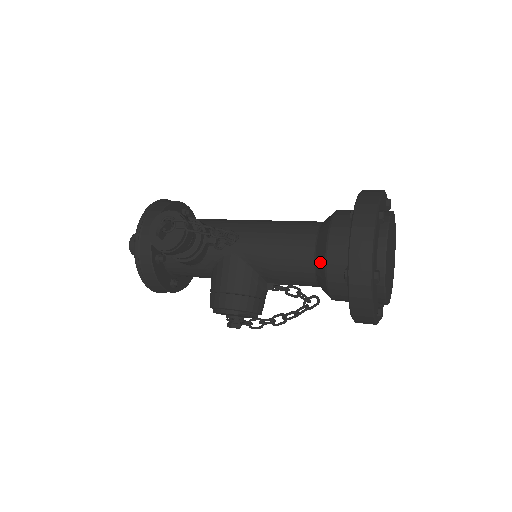
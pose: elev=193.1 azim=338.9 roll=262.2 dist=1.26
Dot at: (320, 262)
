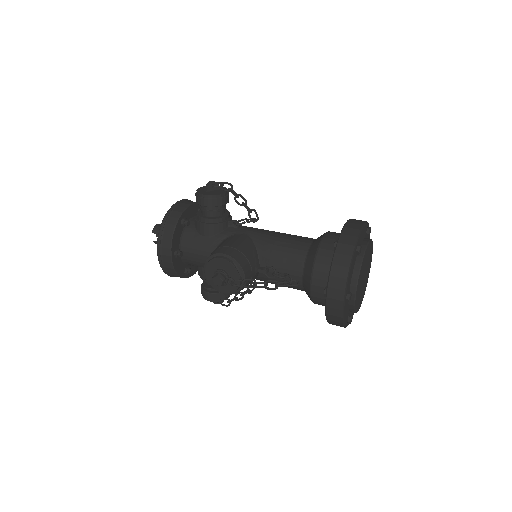
Dot at: (315, 244)
